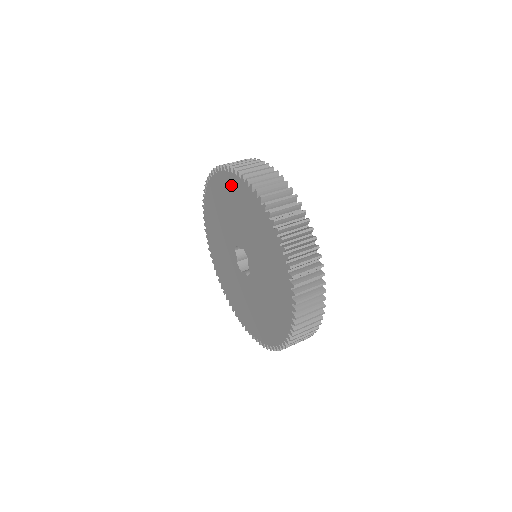
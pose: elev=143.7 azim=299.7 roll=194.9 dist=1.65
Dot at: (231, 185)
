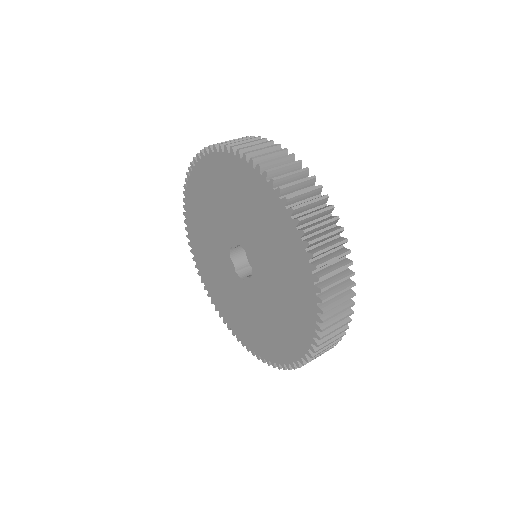
Dot at: (206, 172)
